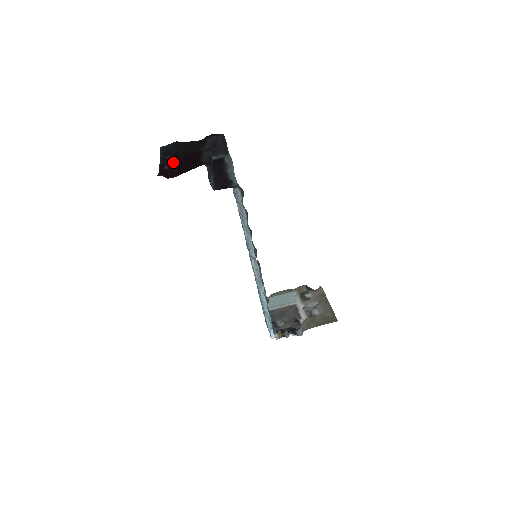
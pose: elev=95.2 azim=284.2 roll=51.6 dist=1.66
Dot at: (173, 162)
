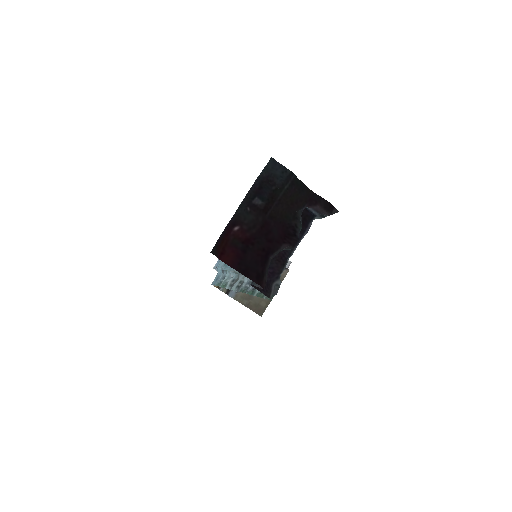
Dot at: (249, 229)
